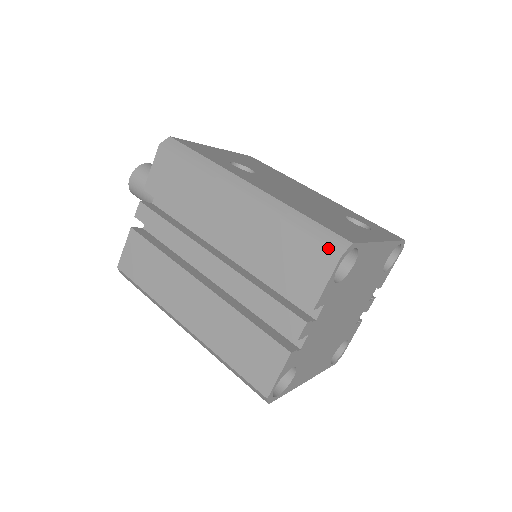
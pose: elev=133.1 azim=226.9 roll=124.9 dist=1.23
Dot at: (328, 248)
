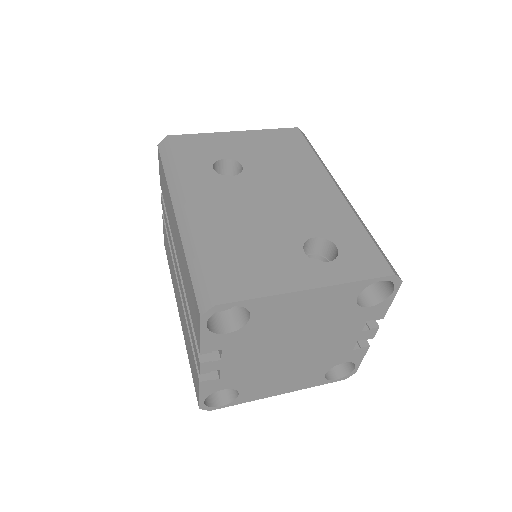
Dot at: (197, 303)
